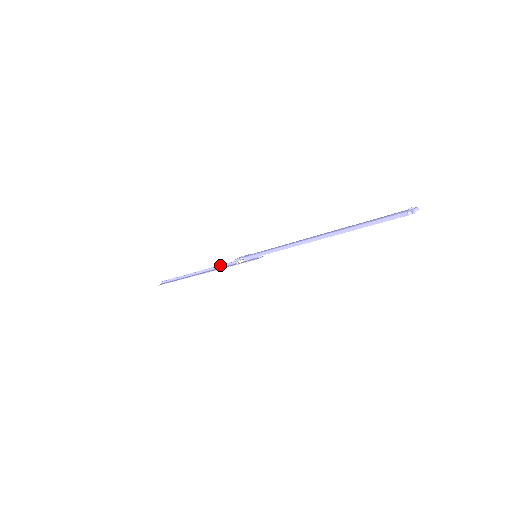
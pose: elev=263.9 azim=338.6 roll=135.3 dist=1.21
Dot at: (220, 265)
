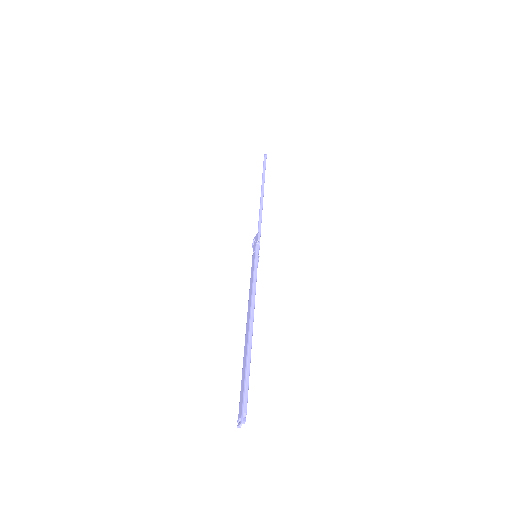
Dot at: (259, 217)
